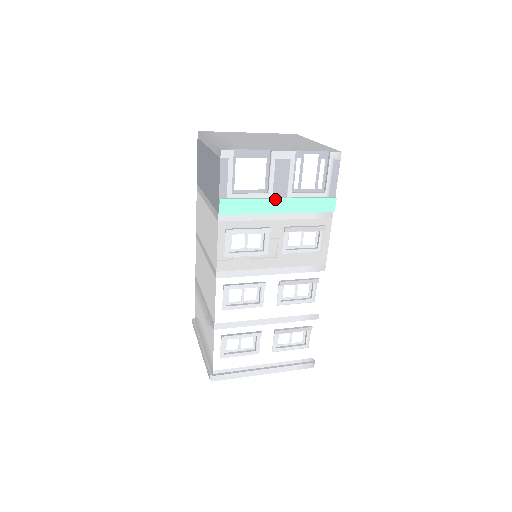
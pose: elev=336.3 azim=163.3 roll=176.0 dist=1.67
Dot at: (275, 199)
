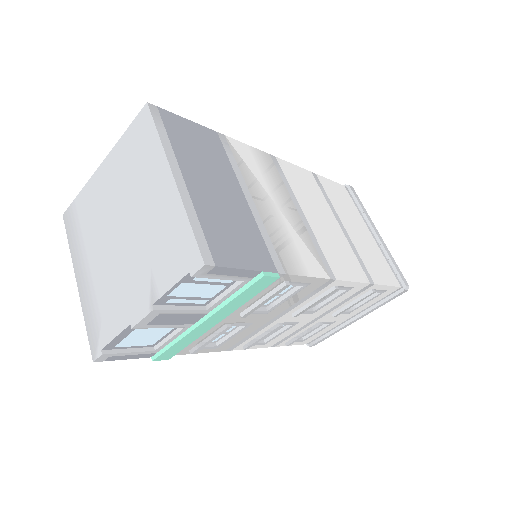
Dot at: (197, 327)
